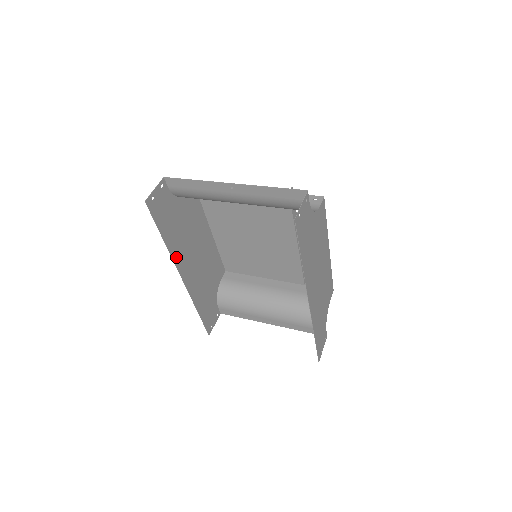
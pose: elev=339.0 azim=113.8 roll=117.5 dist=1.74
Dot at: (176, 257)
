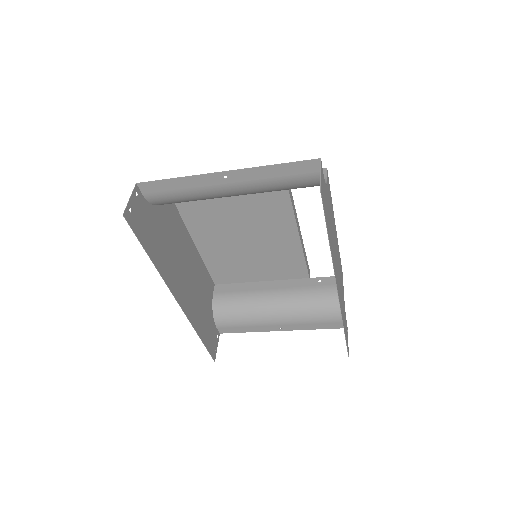
Dot at: (167, 278)
